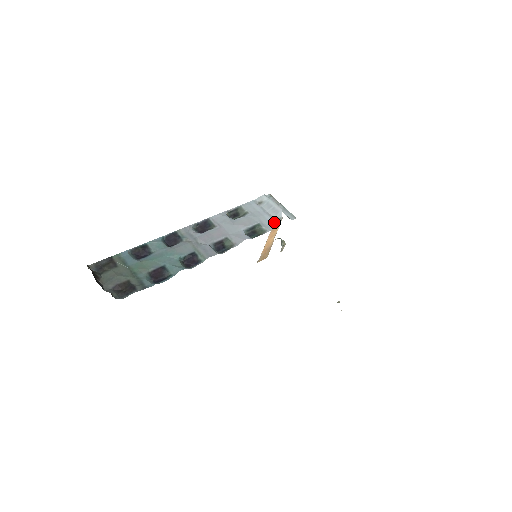
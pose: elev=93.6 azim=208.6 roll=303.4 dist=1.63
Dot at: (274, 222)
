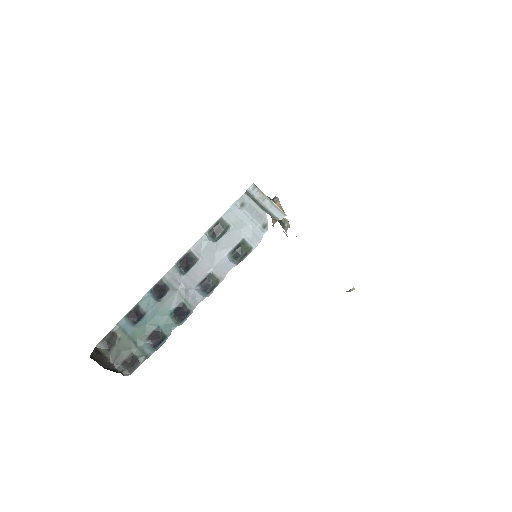
Dot at: (260, 232)
